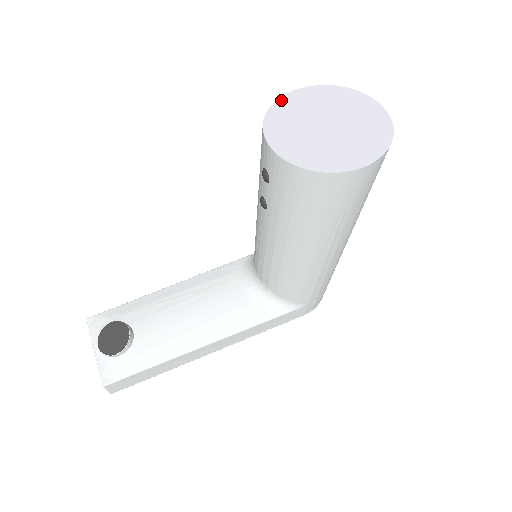
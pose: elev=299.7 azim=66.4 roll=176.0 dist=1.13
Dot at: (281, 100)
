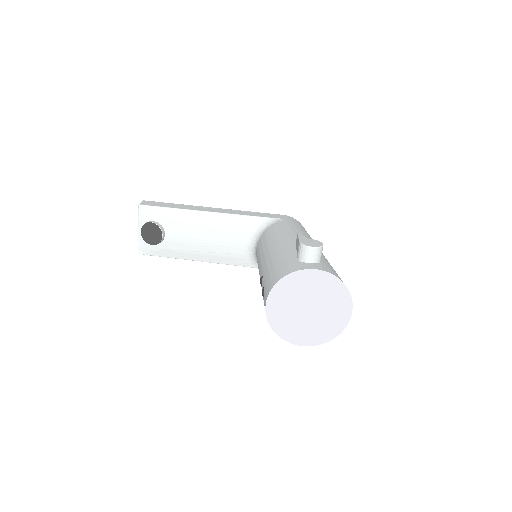
Dot at: (297, 273)
